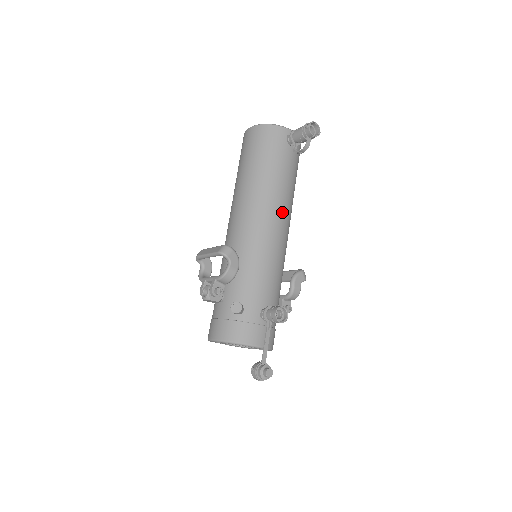
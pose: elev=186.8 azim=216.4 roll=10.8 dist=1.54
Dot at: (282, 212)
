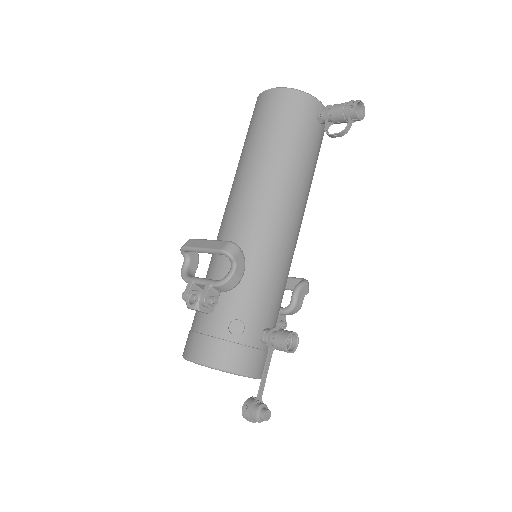
Dot at: (299, 207)
